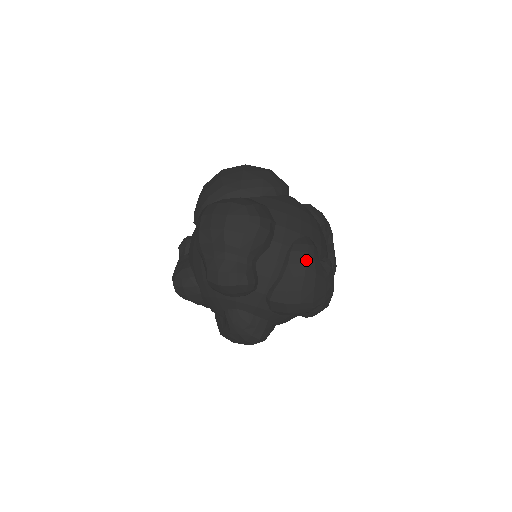
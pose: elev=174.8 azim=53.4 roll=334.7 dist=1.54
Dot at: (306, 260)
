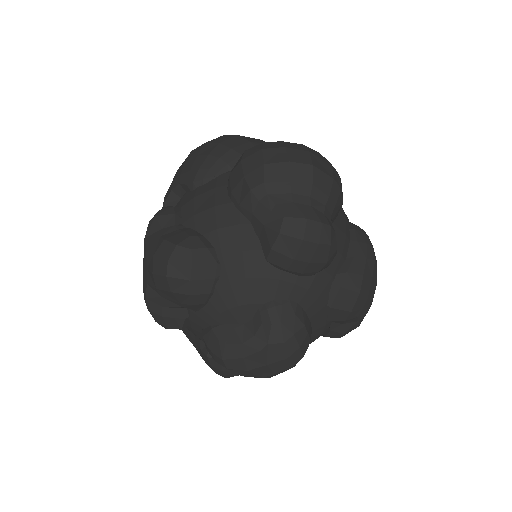
Dot at: (371, 243)
